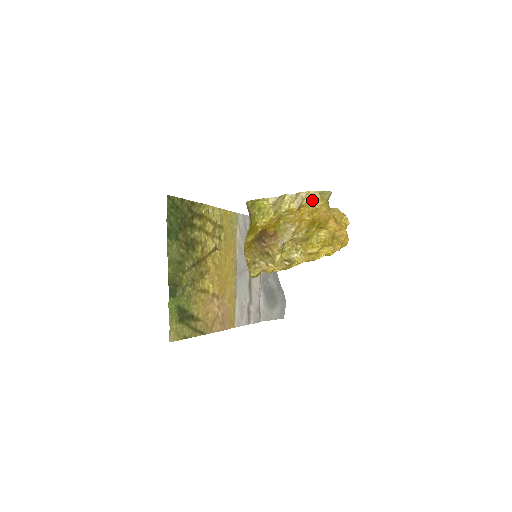
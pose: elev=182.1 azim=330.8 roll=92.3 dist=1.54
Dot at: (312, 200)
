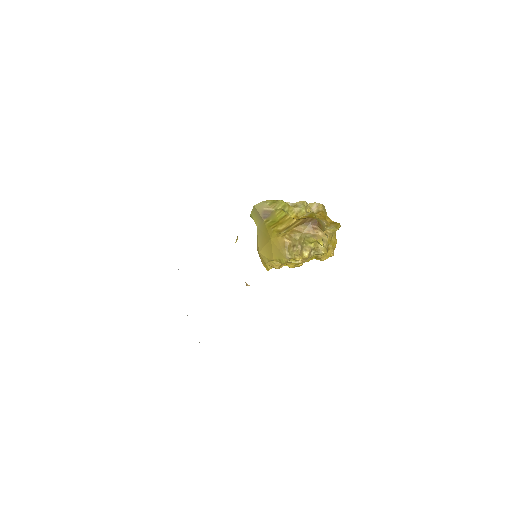
Dot at: (324, 210)
